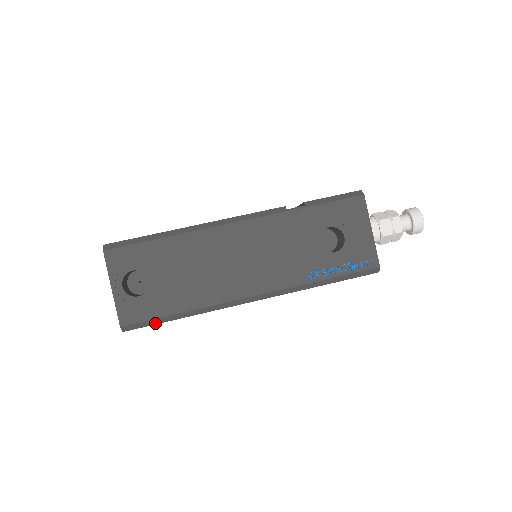
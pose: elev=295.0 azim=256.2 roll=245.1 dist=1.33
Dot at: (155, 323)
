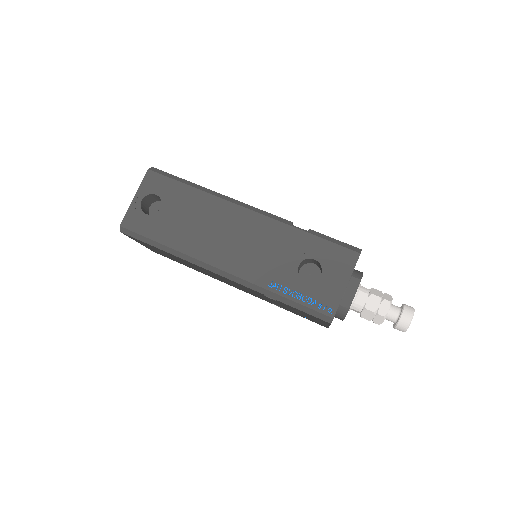
Dot at: (143, 240)
